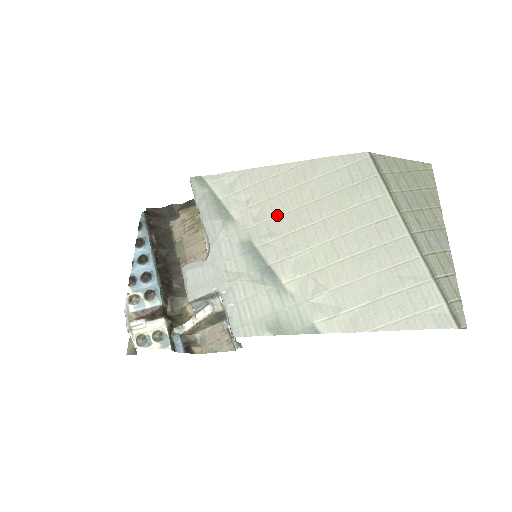
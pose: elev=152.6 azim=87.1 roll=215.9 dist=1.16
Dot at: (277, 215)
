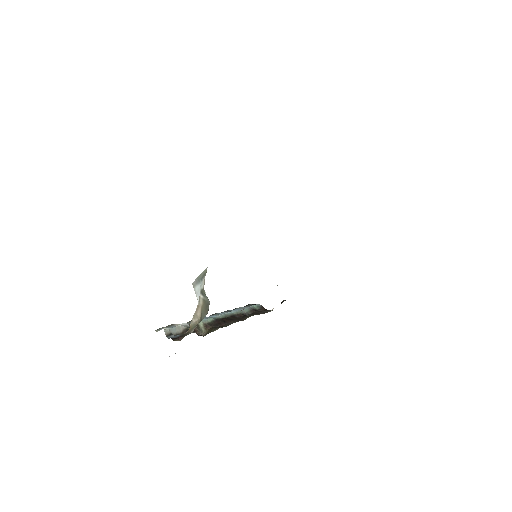
Dot at: occluded
